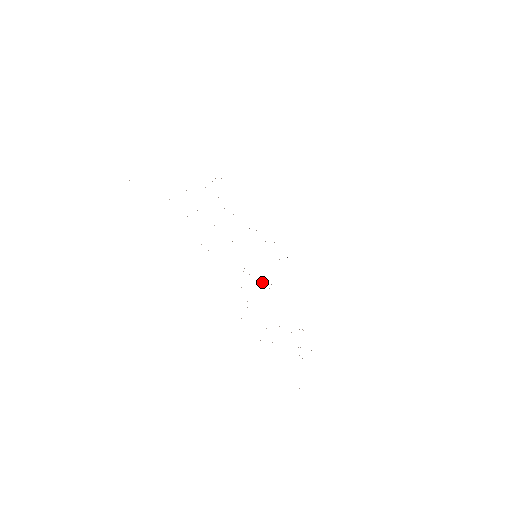
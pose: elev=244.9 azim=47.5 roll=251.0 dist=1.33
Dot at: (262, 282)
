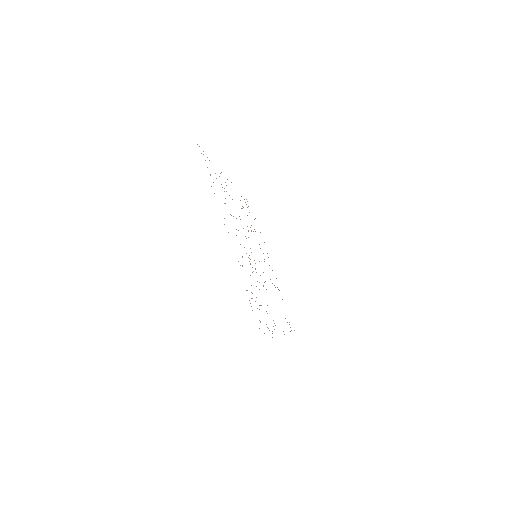
Dot at: occluded
